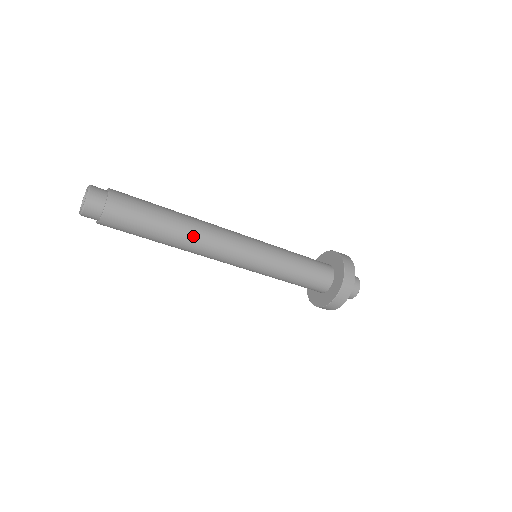
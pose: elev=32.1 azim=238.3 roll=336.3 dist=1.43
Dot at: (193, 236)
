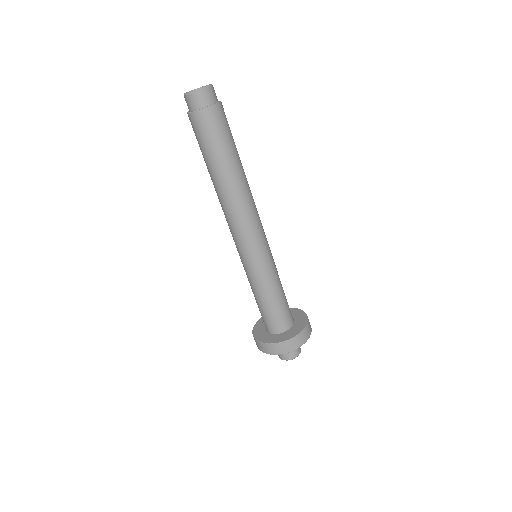
Dot at: (235, 193)
